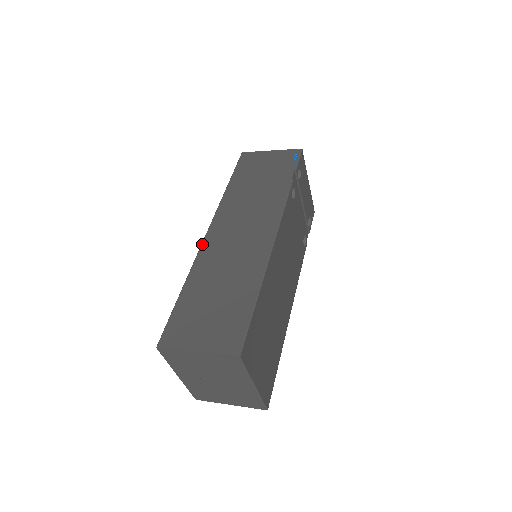
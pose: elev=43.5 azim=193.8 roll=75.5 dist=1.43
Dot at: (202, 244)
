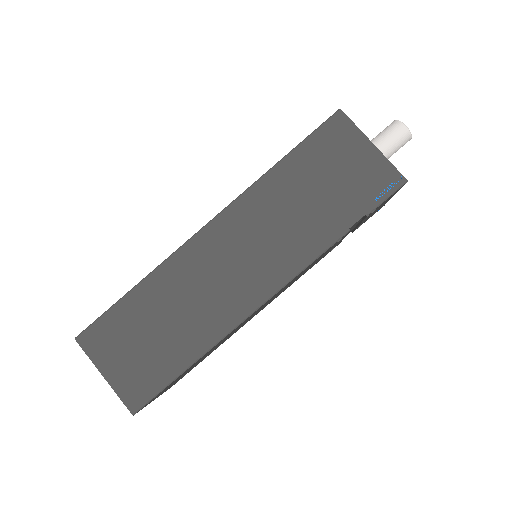
Dot at: (188, 241)
